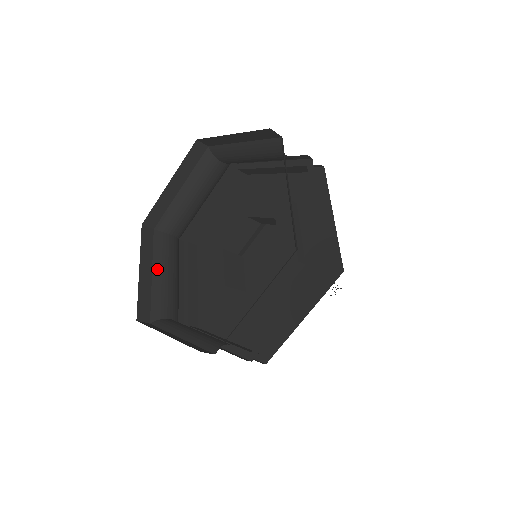
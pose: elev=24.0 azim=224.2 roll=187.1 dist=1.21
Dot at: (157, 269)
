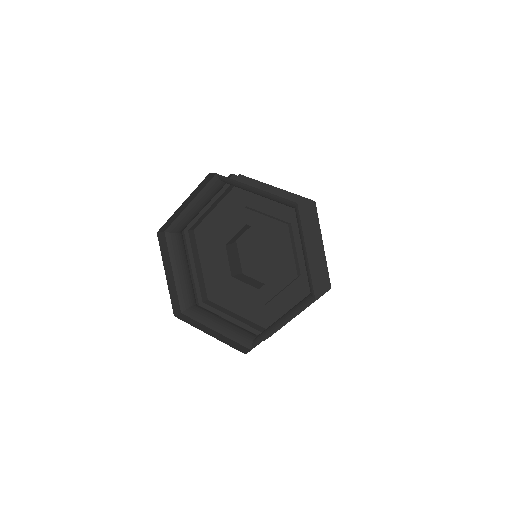
Dot at: (176, 268)
